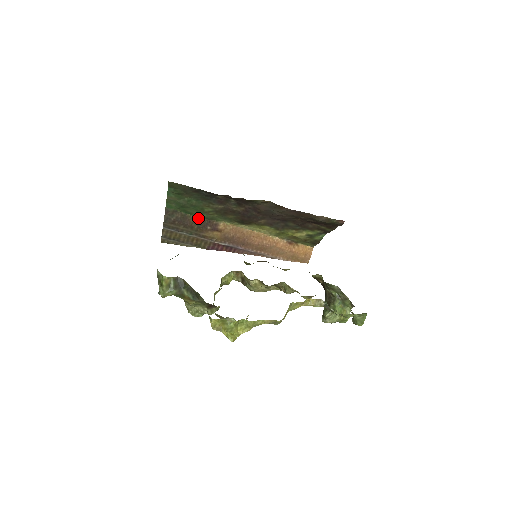
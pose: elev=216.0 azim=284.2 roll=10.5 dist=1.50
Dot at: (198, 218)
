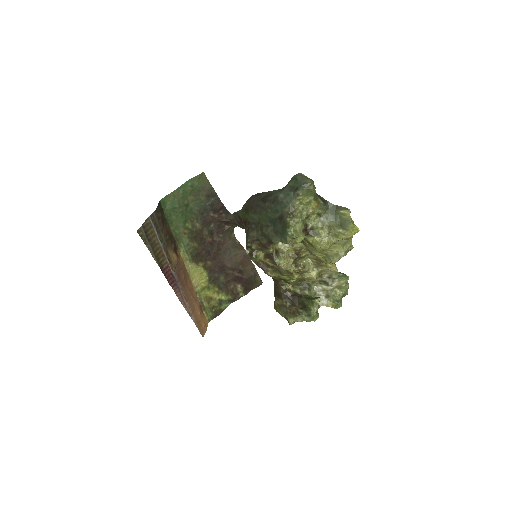
Dot at: (171, 231)
